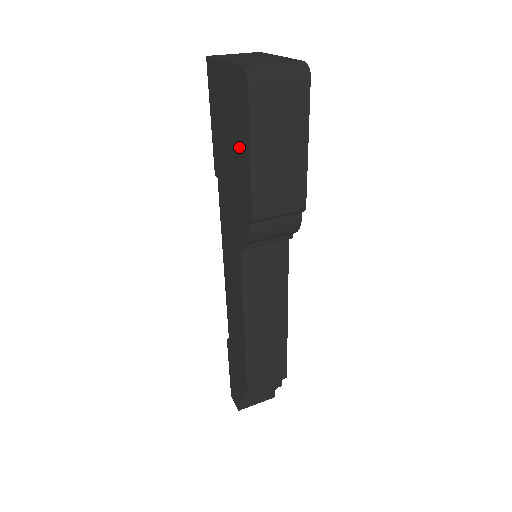
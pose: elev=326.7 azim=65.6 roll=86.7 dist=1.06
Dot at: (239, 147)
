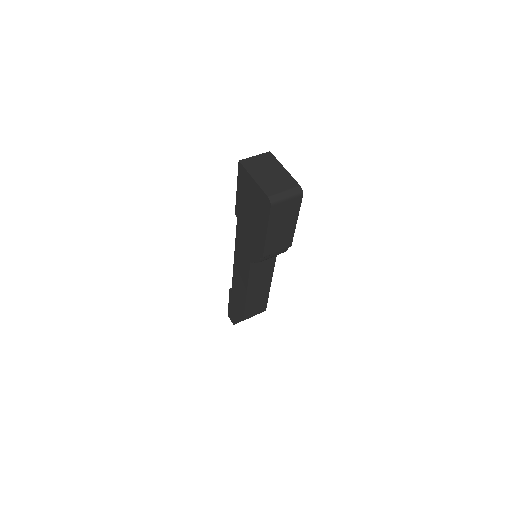
Dot at: (259, 223)
